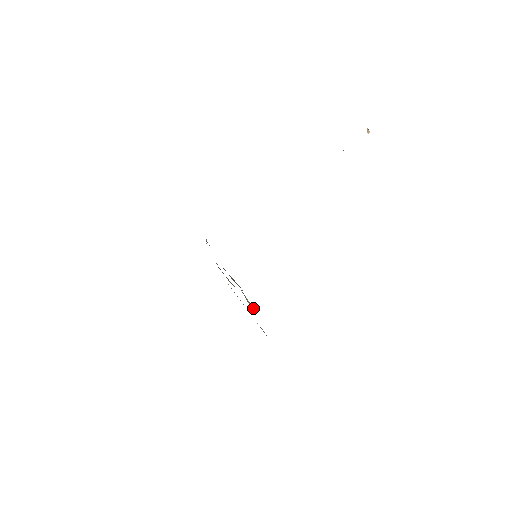
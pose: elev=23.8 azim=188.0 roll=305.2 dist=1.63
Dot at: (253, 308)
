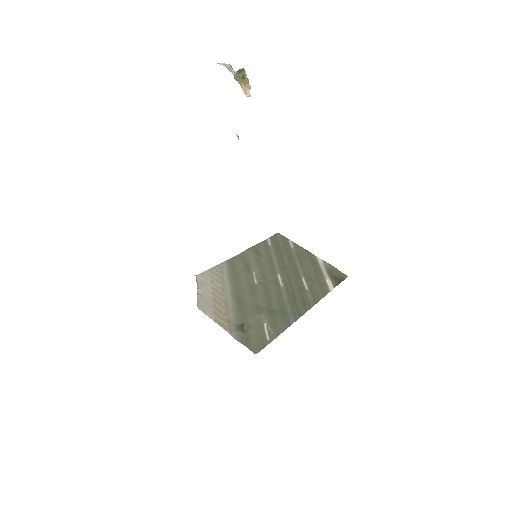
Dot at: (272, 332)
